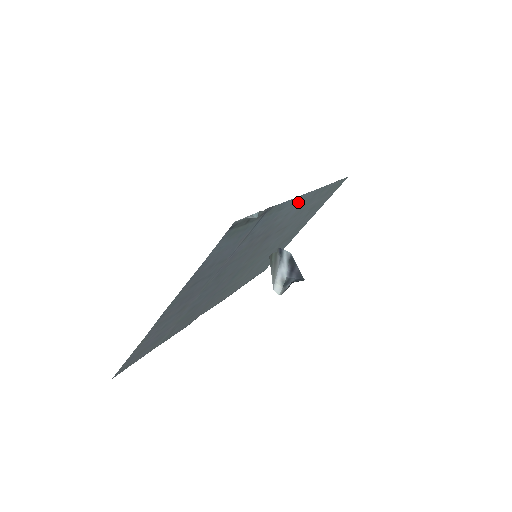
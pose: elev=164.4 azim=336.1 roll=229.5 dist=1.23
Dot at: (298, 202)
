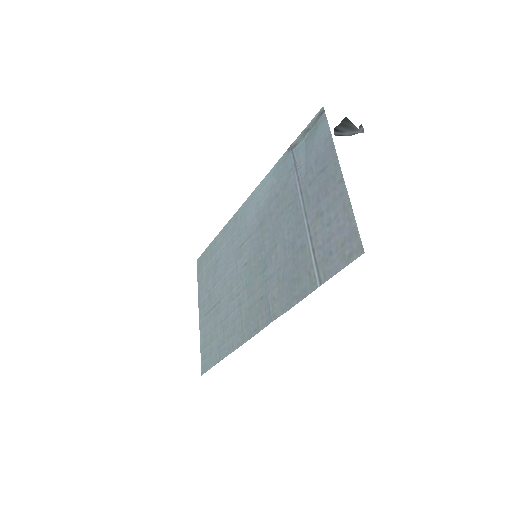
Dot at: (253, 199)
